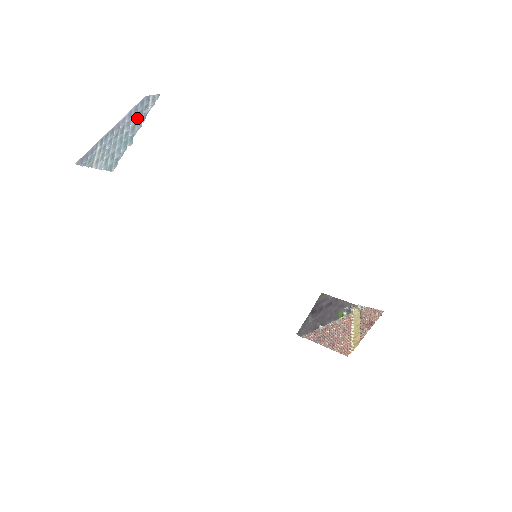
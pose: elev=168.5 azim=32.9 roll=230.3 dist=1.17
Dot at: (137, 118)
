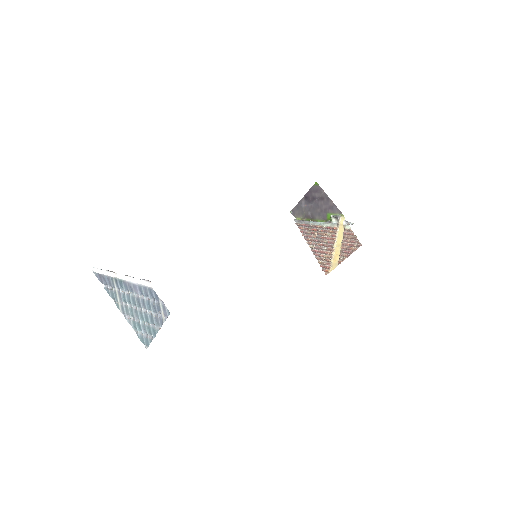
Dot at: (152, 311)
